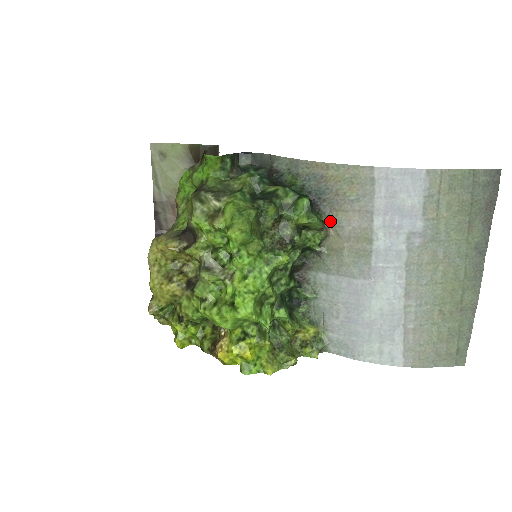
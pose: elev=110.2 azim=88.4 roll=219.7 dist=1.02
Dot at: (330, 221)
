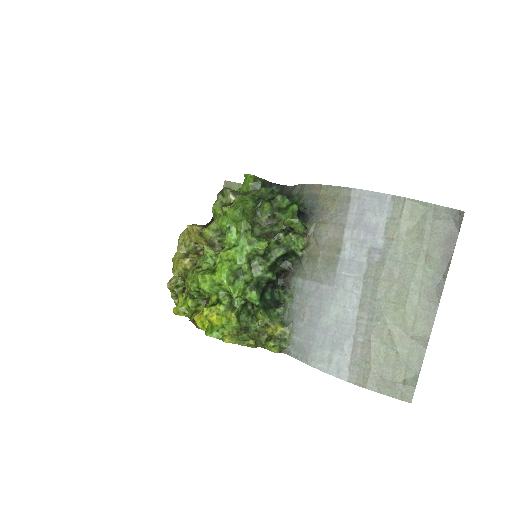
Dot at: (313, 231)
